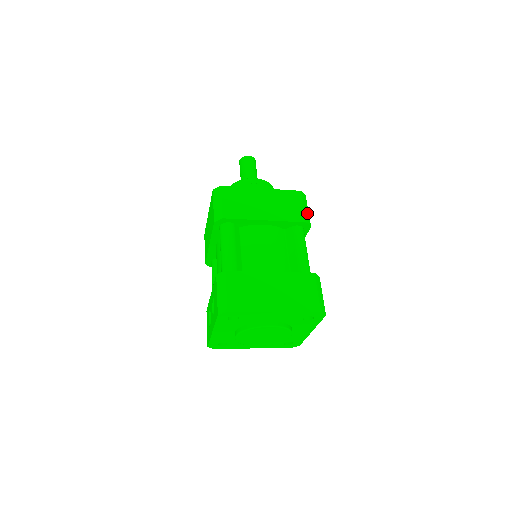
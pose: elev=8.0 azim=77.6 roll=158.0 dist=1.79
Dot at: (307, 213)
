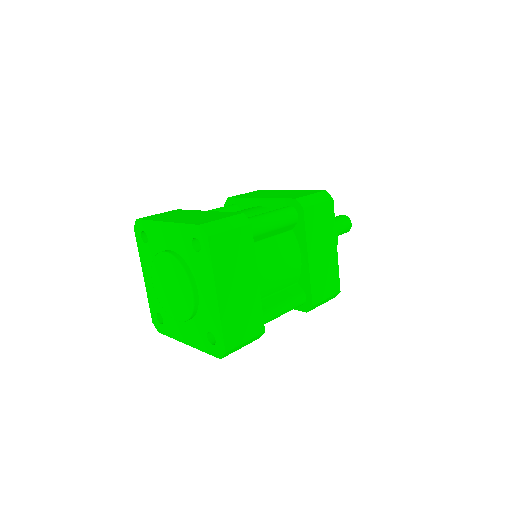
Dot at: (311, 201)
